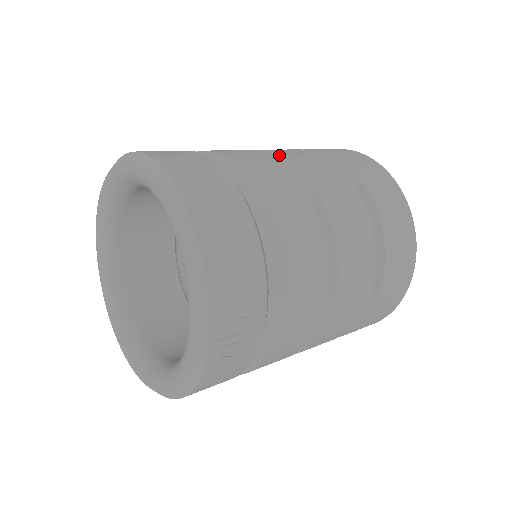
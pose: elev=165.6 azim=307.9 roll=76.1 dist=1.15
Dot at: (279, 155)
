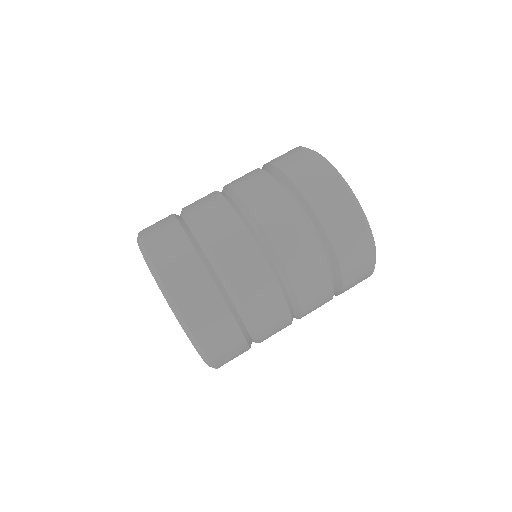
Dot at: (259, 226)
